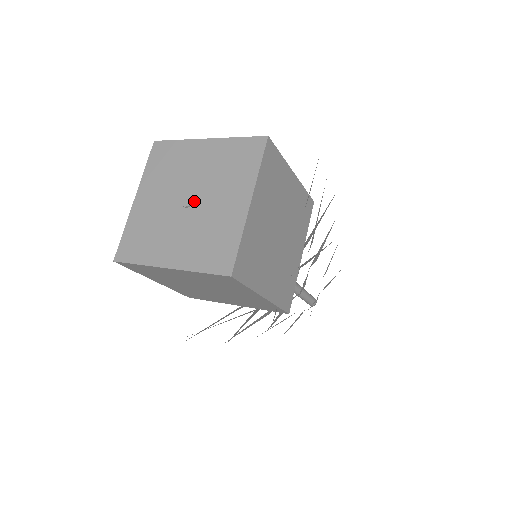
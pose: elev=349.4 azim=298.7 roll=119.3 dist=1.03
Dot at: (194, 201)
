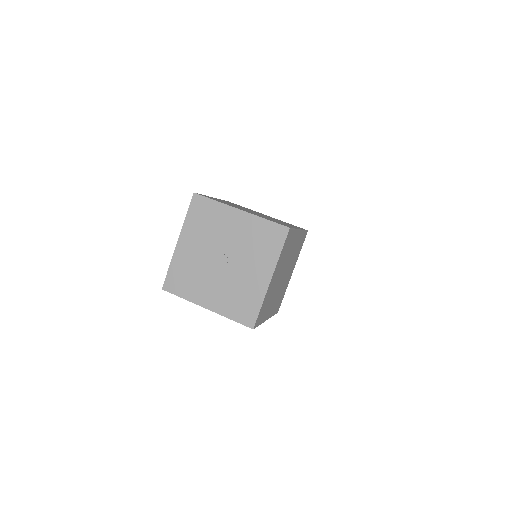
Dot at: (228, 262)
